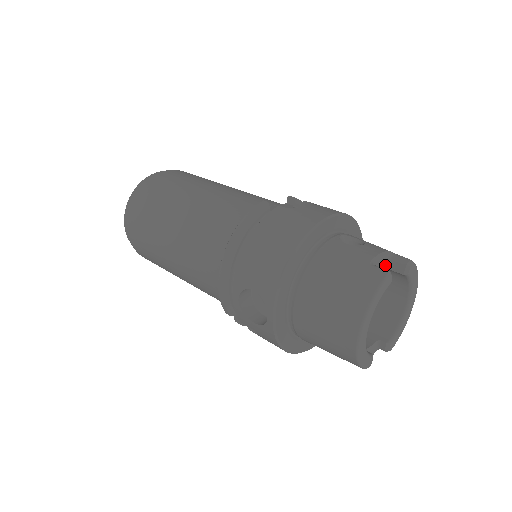
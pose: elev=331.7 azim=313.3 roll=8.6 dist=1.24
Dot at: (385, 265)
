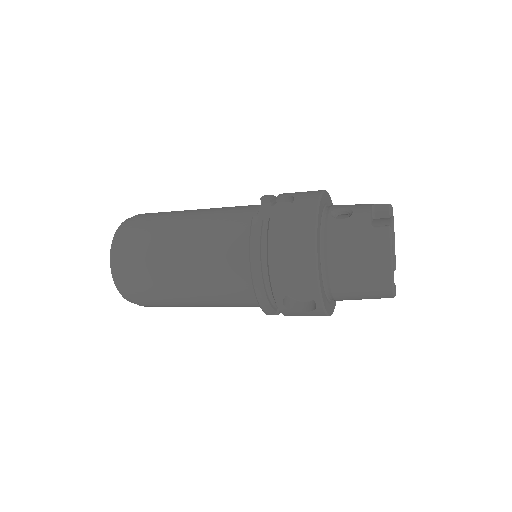
Dot at: (373, 217)
